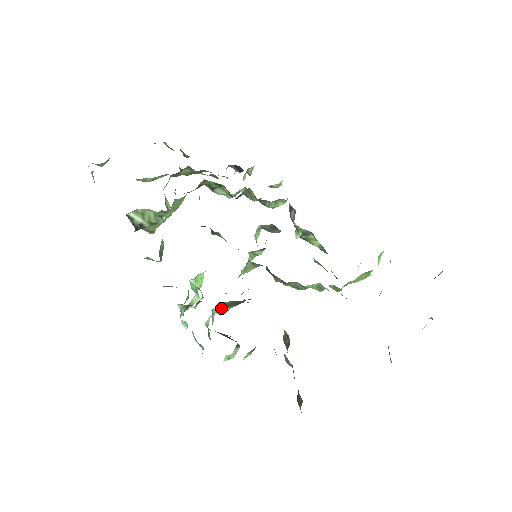
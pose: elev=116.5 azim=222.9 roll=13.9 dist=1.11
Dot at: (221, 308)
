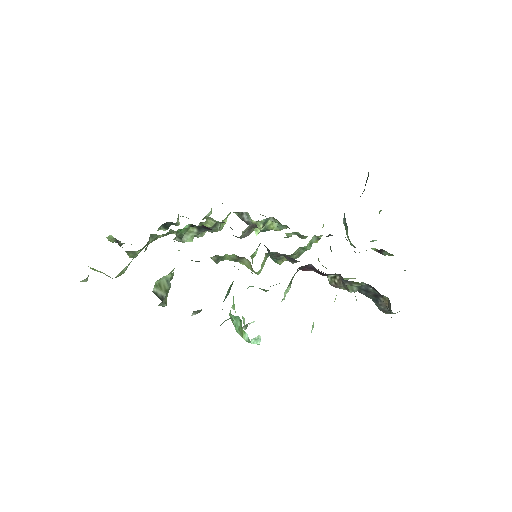
Dot at: (287, 289)
